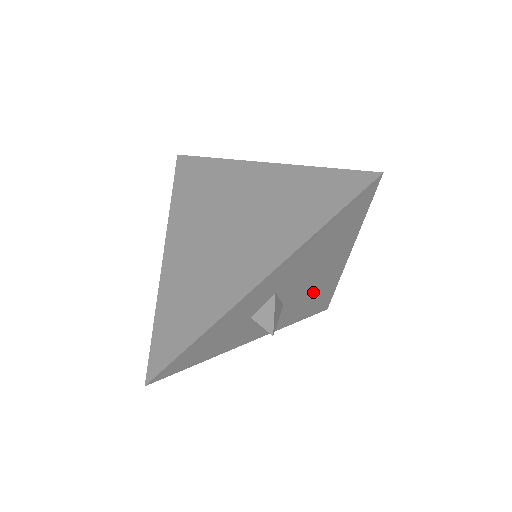
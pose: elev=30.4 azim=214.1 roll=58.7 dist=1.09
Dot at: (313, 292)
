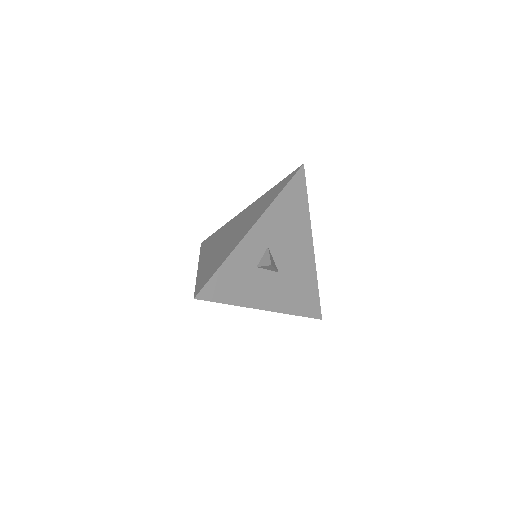
Dot at: (299, 275)
